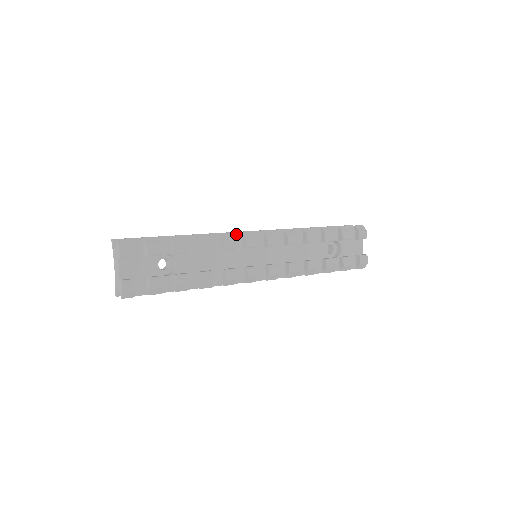
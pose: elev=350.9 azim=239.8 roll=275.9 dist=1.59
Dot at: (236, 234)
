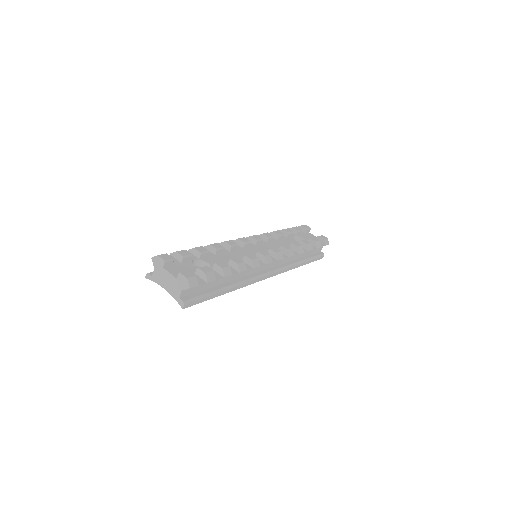
Dot at: occluded
